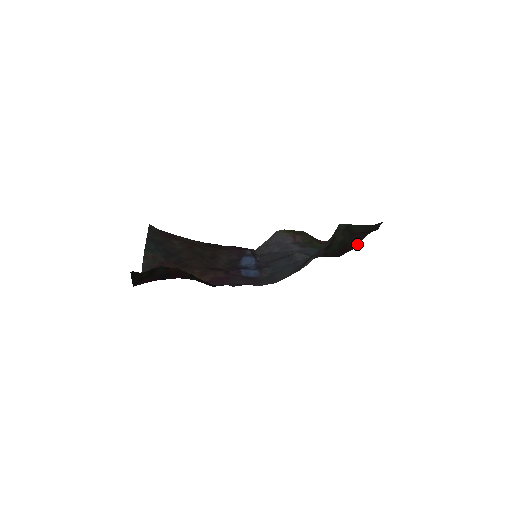
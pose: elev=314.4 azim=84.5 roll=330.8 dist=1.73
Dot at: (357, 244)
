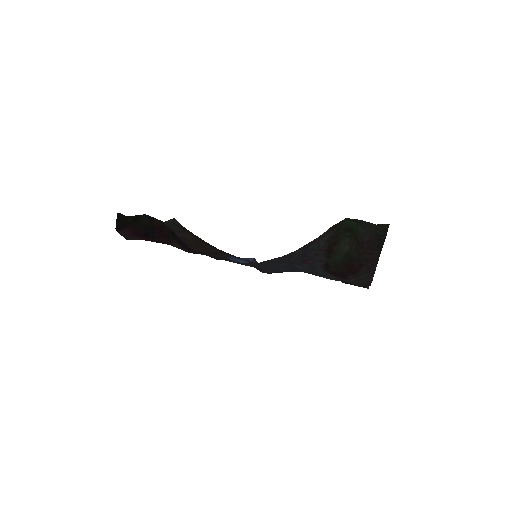
Dot at: (367, 265)
